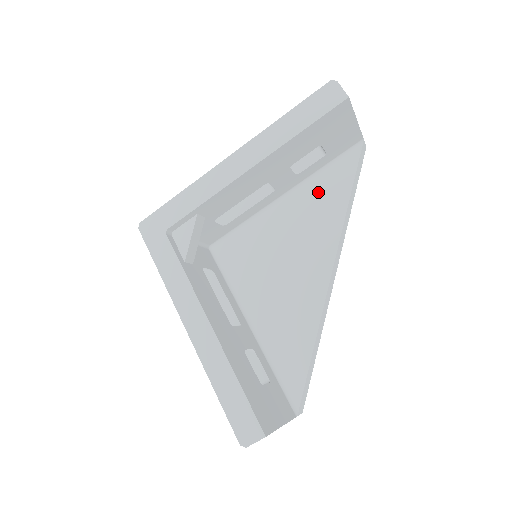
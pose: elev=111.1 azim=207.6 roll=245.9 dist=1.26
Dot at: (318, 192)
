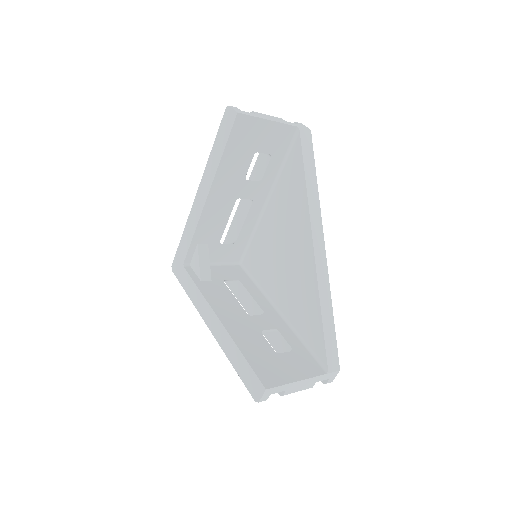
Dot at: (286, 185)
